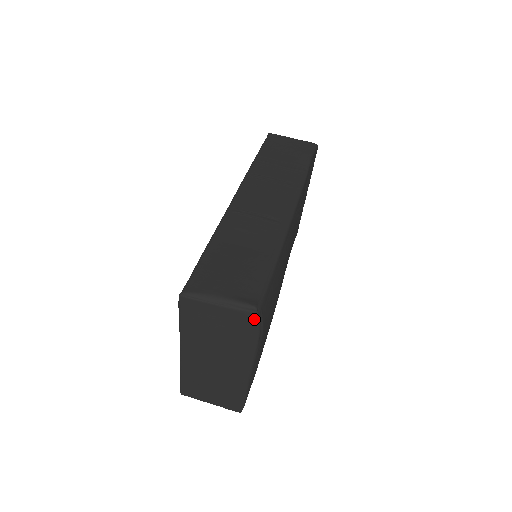
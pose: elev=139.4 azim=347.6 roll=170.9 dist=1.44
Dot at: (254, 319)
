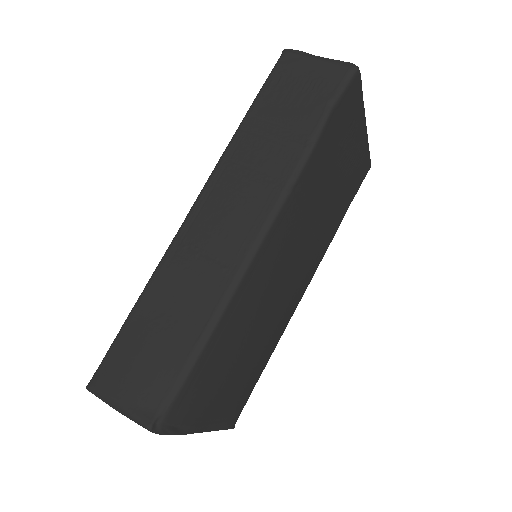
Dot at: (156, 432)
